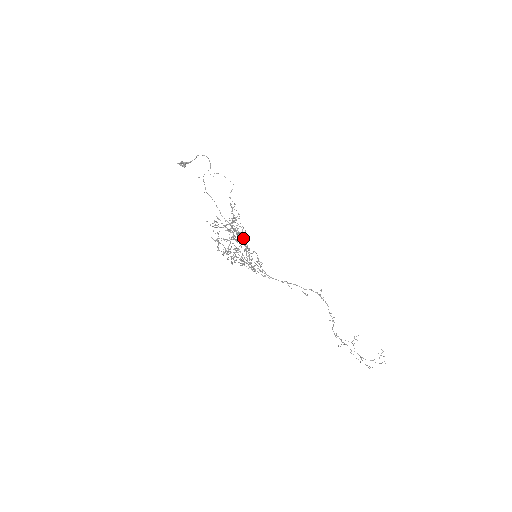
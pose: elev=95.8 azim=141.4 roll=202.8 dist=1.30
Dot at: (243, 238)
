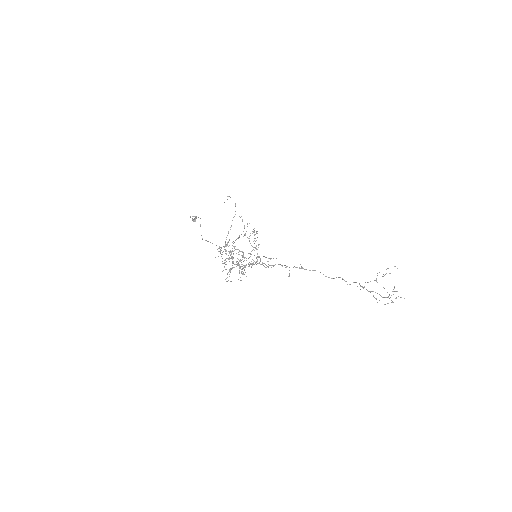
Dot at: occluded
